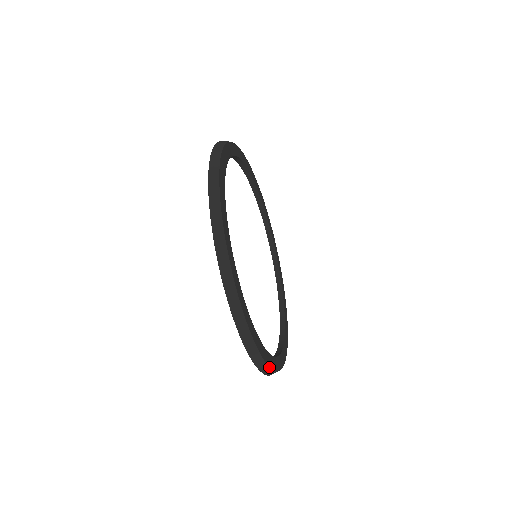
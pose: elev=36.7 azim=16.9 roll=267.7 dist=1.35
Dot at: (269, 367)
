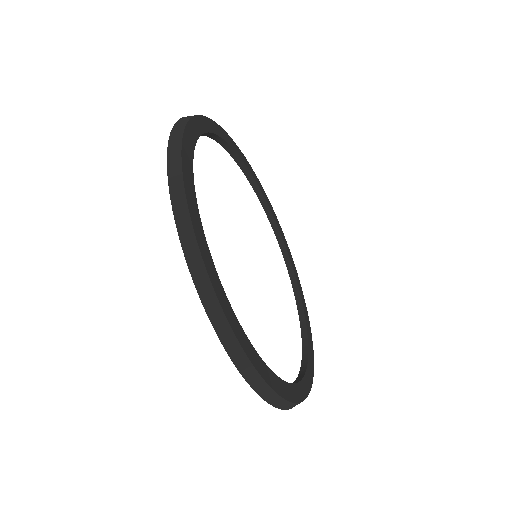
Dot at: (297, 403)
